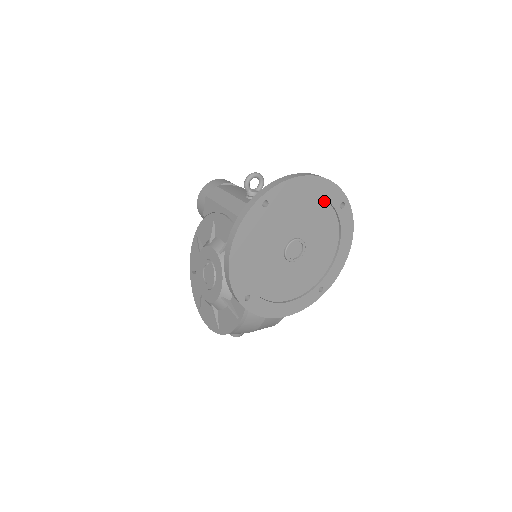
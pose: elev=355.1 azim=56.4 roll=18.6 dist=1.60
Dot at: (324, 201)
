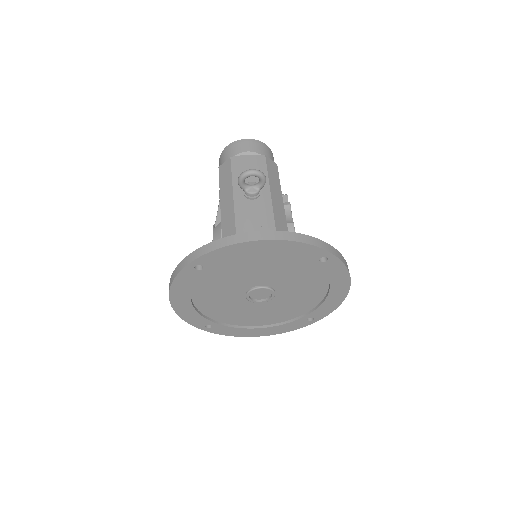
Dot at: (293, 256)
